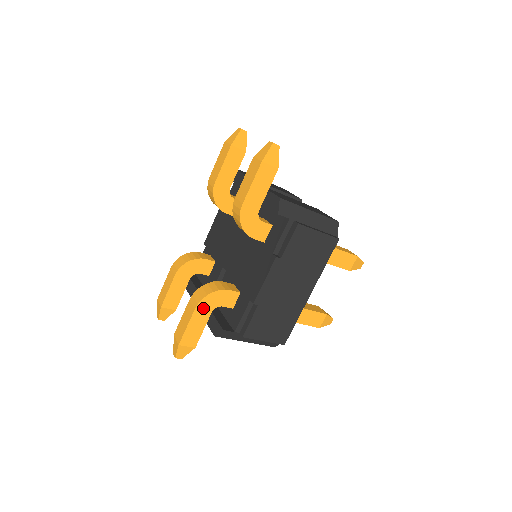
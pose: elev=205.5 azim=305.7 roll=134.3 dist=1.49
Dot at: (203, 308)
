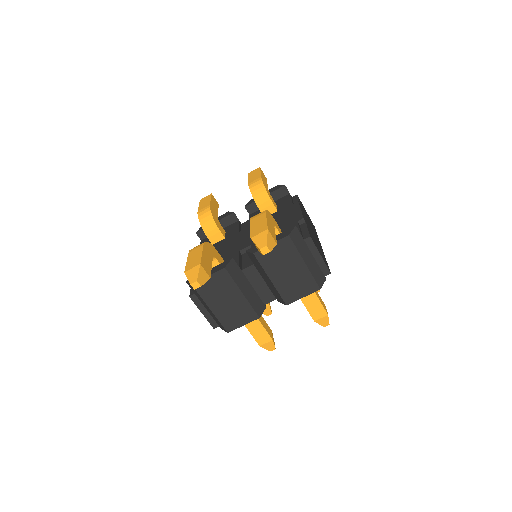
Dot at: (269, 217)
